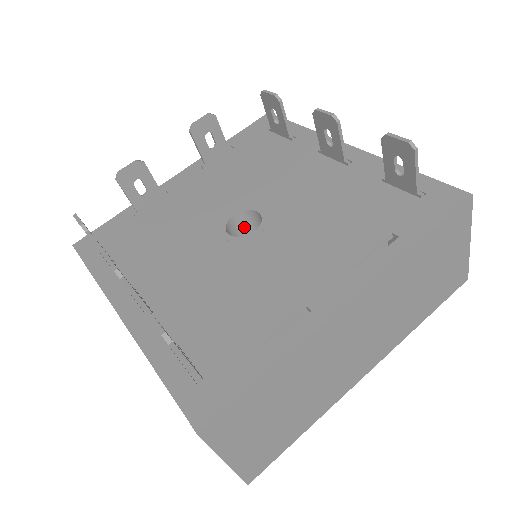
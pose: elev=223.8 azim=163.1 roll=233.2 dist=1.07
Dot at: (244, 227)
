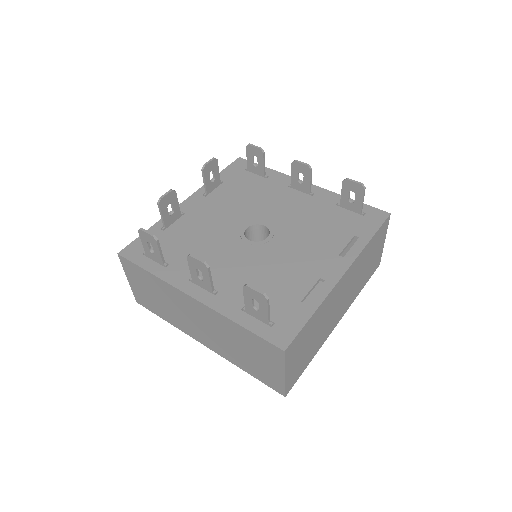
Dot at: (250, 236)
